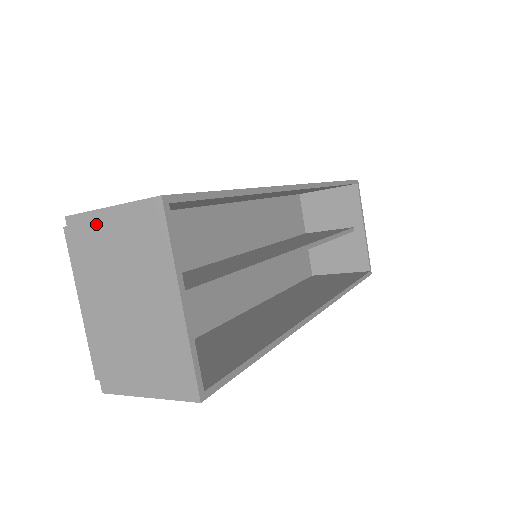
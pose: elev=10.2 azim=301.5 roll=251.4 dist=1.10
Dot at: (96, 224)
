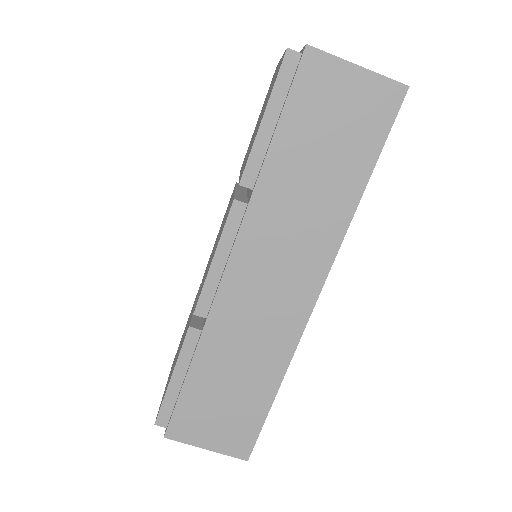
Dot at: occluded
